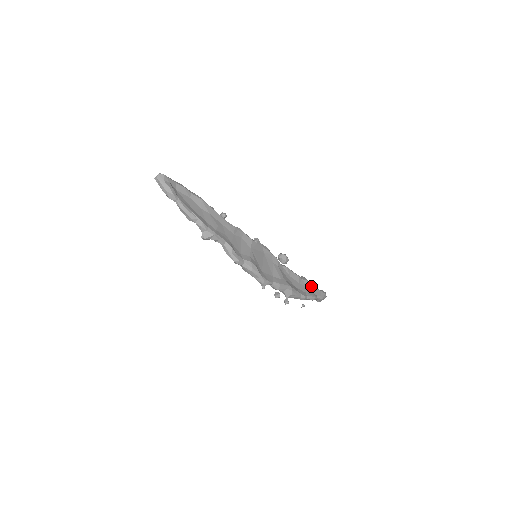
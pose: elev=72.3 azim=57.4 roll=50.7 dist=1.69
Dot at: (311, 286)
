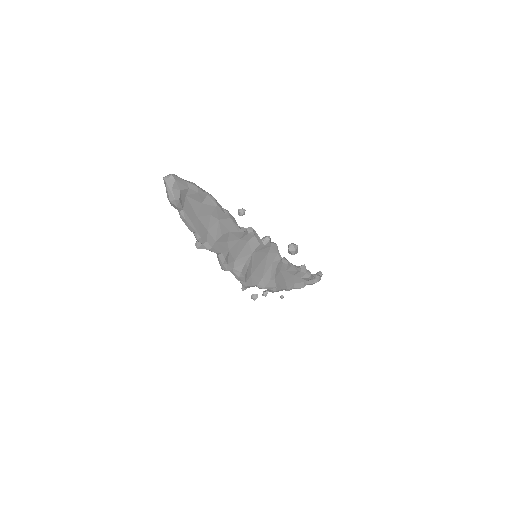
Dot at: (306, 278)
